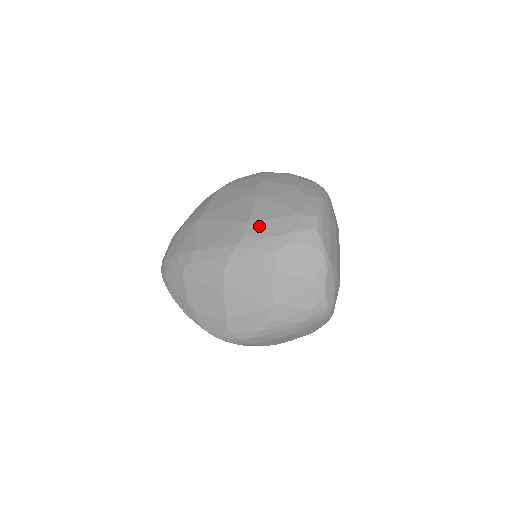
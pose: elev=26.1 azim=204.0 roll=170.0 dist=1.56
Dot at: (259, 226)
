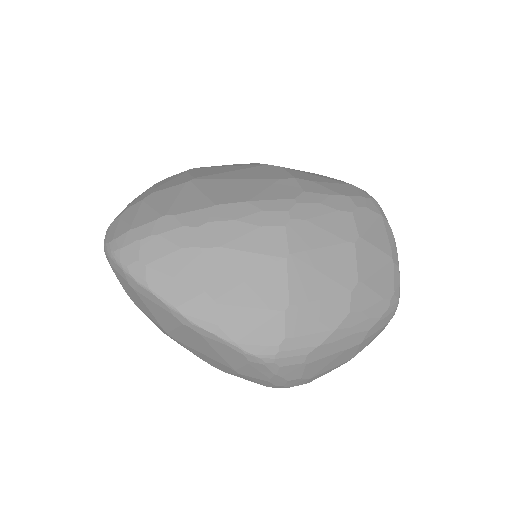
Dot at: (314, 184)
